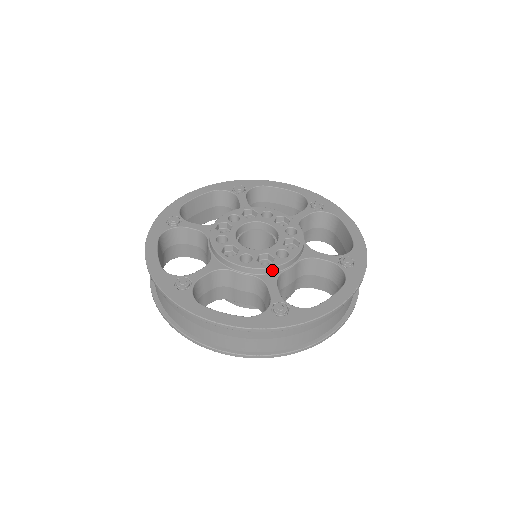
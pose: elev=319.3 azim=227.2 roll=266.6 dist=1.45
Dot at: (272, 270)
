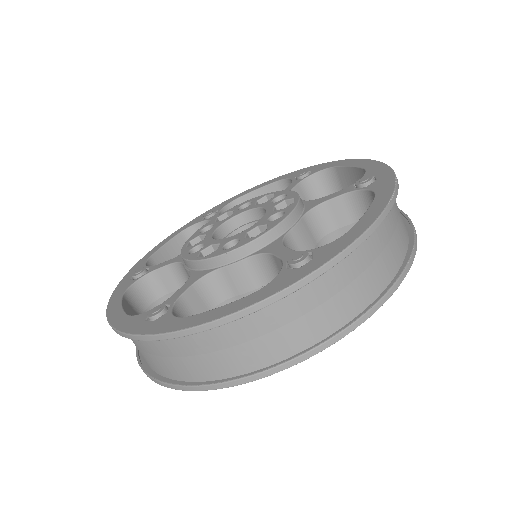
Dot at: (270, 237)
